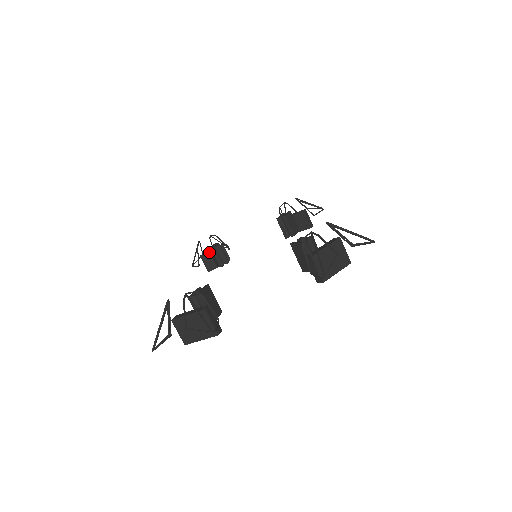
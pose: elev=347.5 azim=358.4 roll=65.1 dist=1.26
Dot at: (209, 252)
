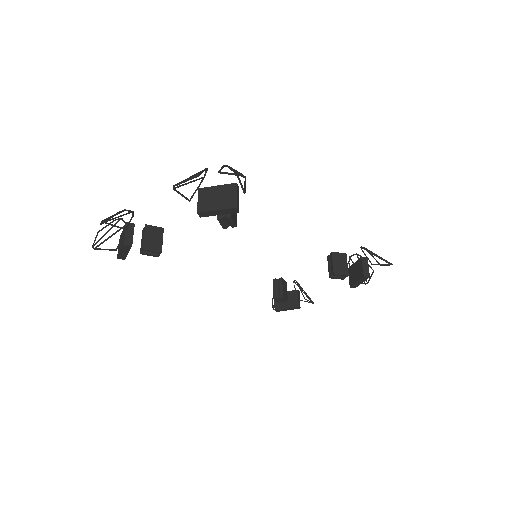
Dot at: occluded
